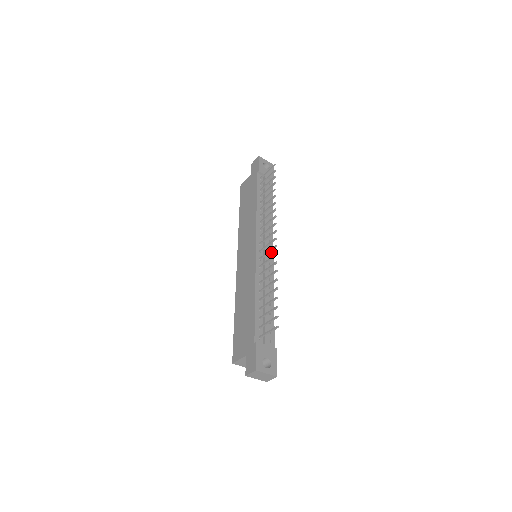
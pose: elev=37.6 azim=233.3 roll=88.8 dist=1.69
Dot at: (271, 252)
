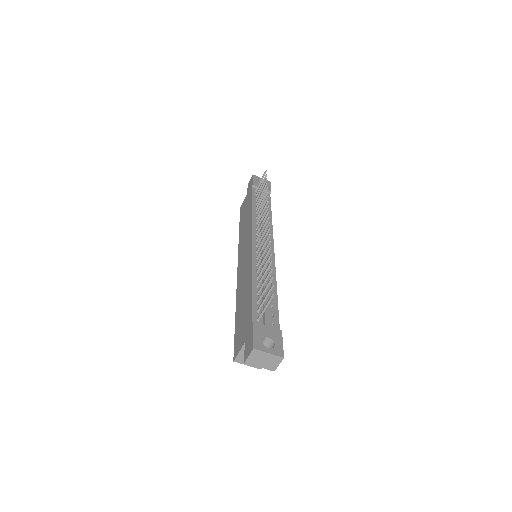
Dot at: (271, 247)
